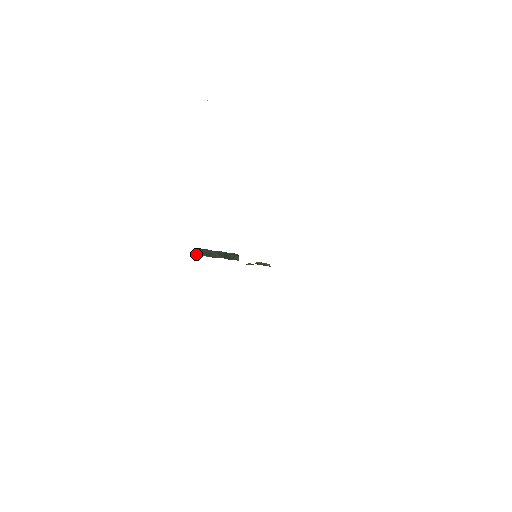
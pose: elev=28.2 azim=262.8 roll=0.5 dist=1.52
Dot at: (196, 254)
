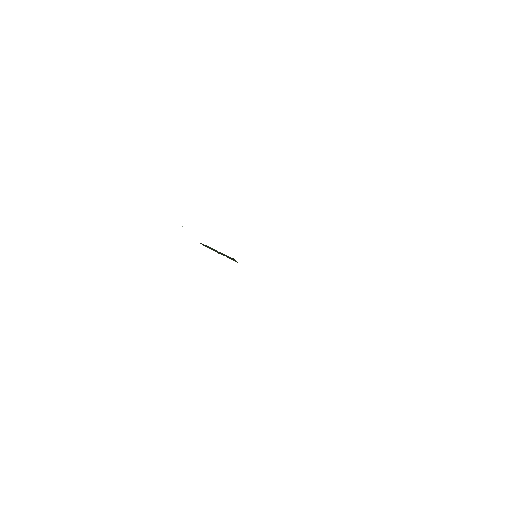
Dot at: (202, 244)
